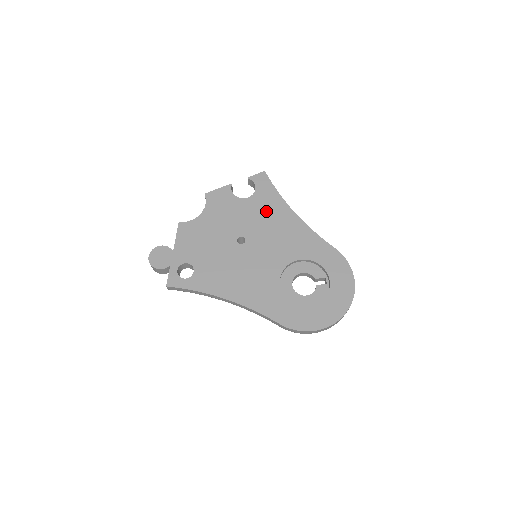
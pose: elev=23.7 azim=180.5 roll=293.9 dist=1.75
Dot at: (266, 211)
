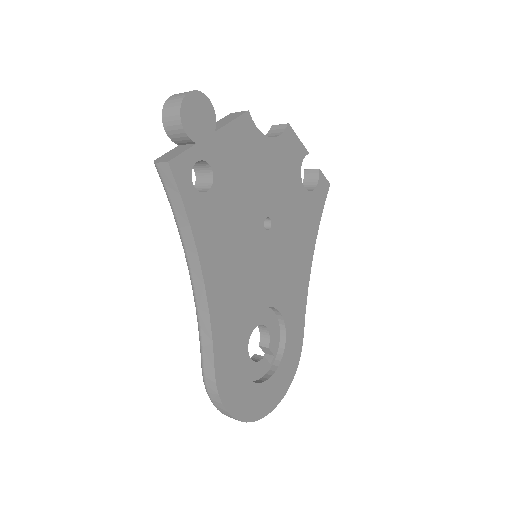
Dot at: (303, 224)
